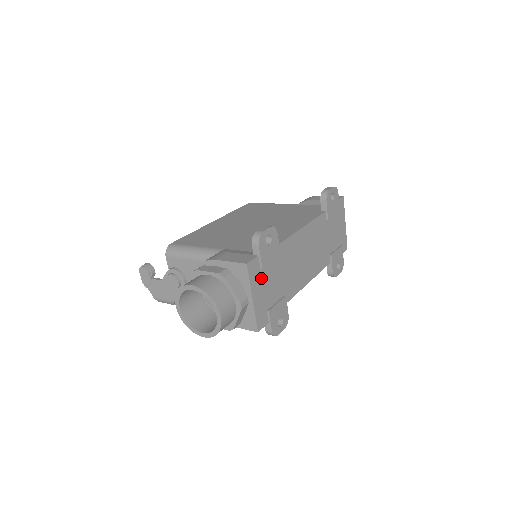
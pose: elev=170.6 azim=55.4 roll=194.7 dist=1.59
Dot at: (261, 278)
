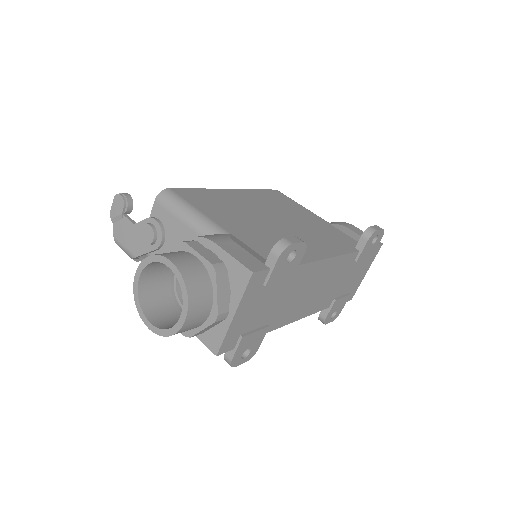
Dot at: (257, 296)
